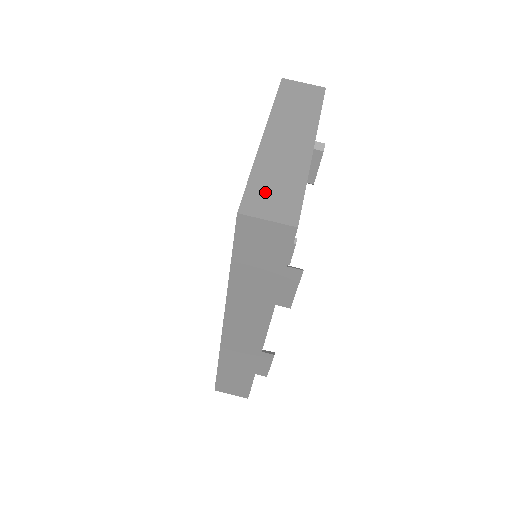
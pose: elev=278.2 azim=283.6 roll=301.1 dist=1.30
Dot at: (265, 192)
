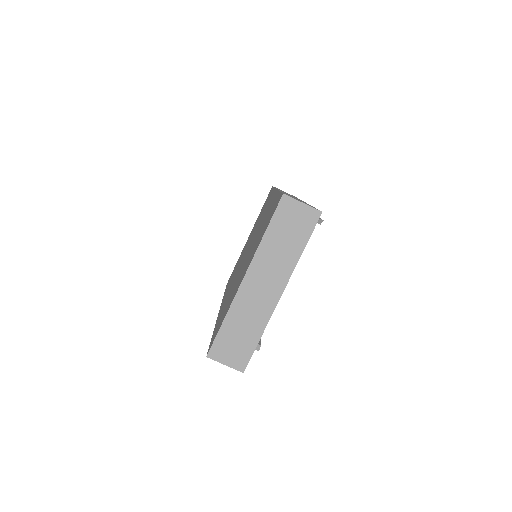
Dot at: (229, 341)
